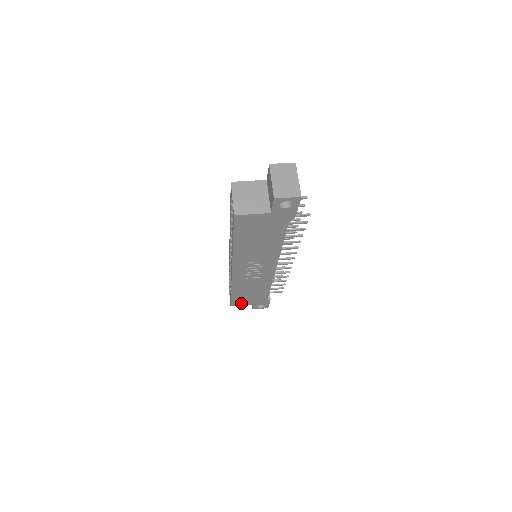
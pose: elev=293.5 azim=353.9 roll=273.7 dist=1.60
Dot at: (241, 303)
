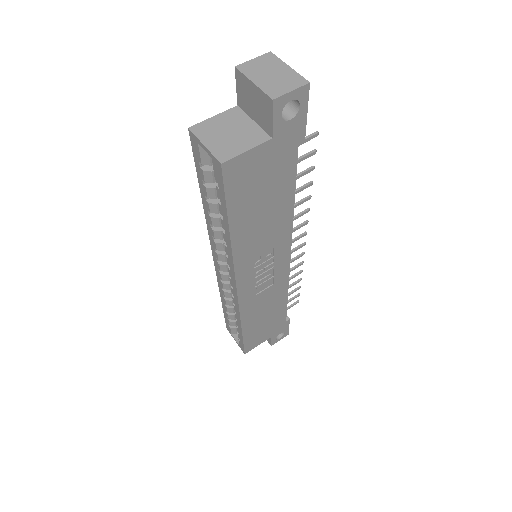
Dot at: (256, 343)
